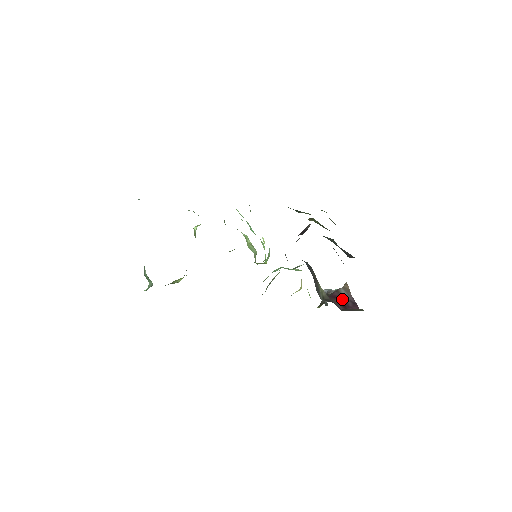
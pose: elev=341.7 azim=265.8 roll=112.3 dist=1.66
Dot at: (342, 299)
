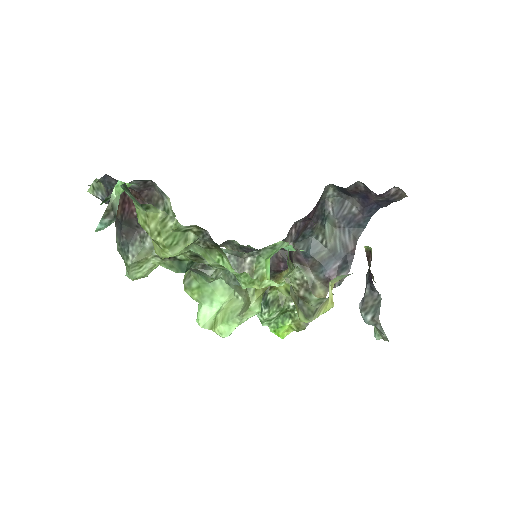
Dot at: occluded
